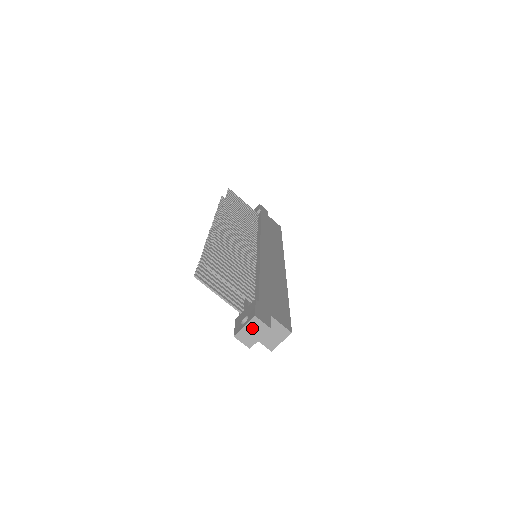
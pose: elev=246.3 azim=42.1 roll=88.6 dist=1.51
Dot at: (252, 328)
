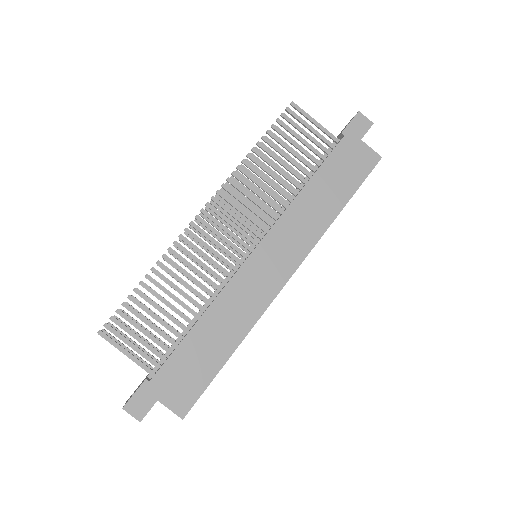
Dot at: occluded
